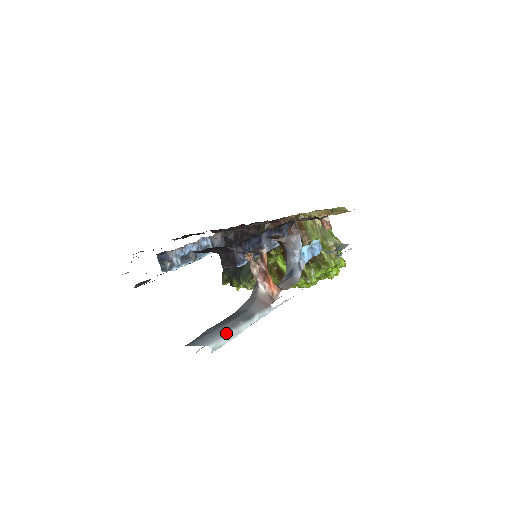
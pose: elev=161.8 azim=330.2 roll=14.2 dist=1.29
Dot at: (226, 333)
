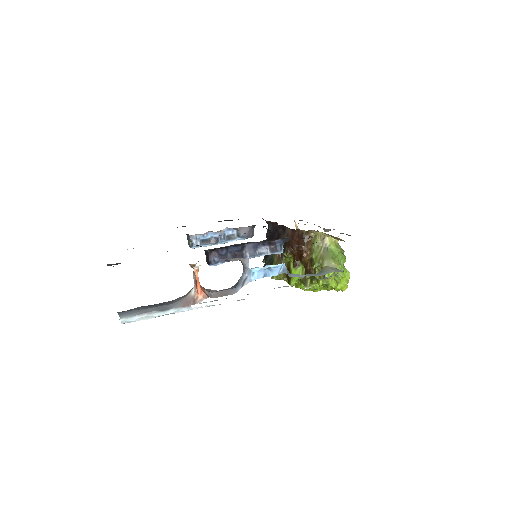
Dot at: (137, 315)
